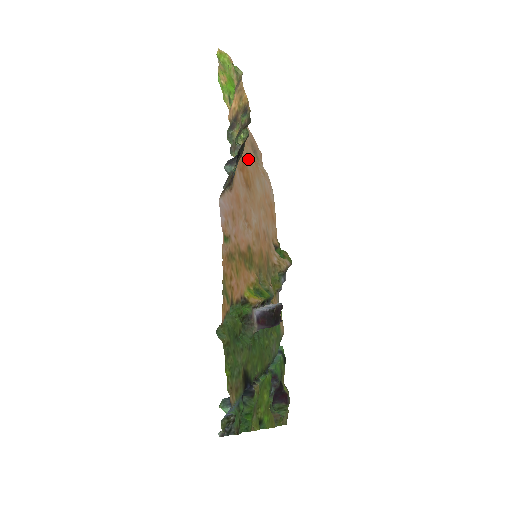
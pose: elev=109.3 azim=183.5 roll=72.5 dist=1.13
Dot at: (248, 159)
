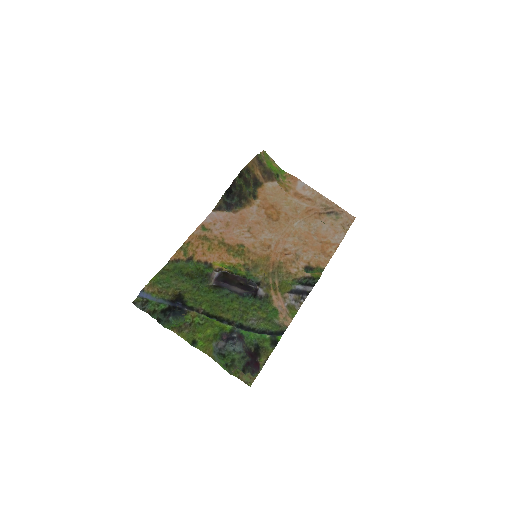
Dot at: (287, 207)
